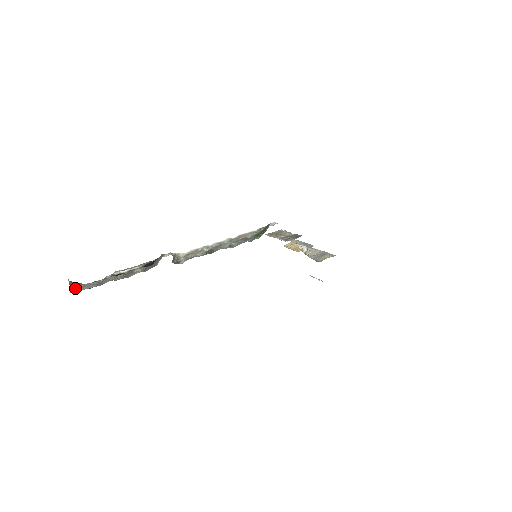
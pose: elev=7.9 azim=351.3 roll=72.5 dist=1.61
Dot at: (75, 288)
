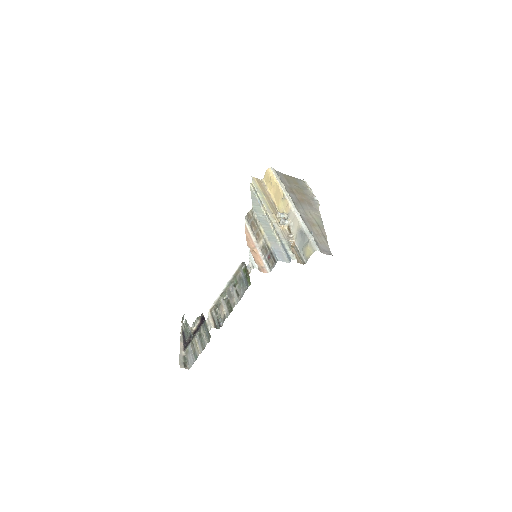
Dot at: (185, 356)
